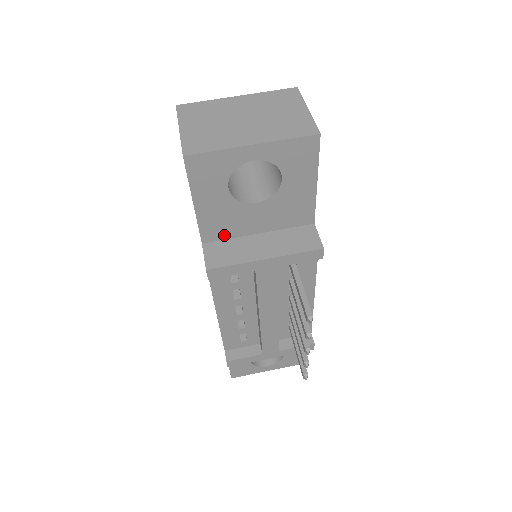
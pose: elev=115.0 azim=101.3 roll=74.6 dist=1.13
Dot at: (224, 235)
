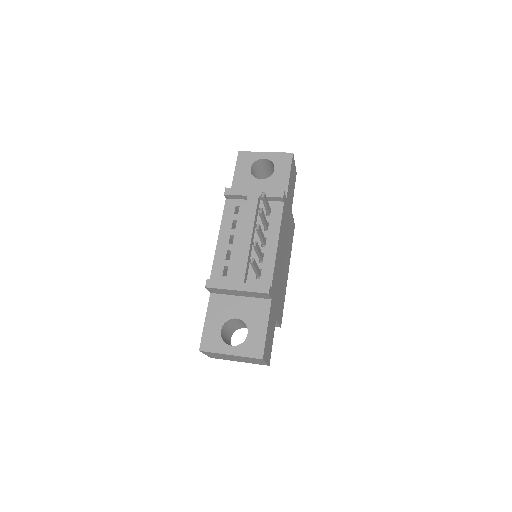
Dot at: occluded
